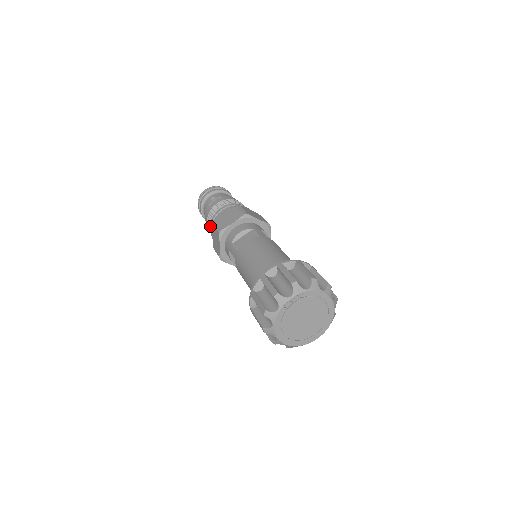
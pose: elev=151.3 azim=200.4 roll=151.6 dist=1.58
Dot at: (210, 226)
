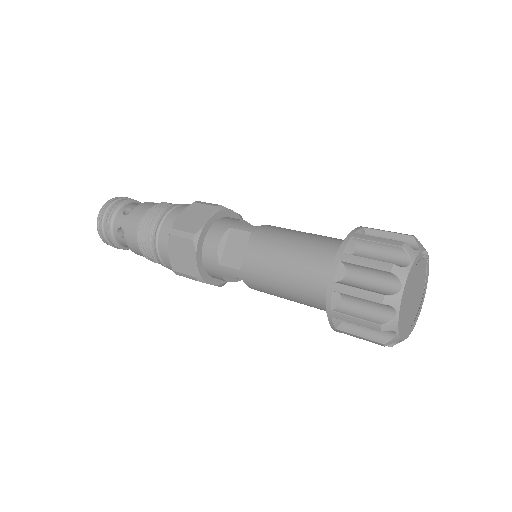
Dot at: (169, 209)
